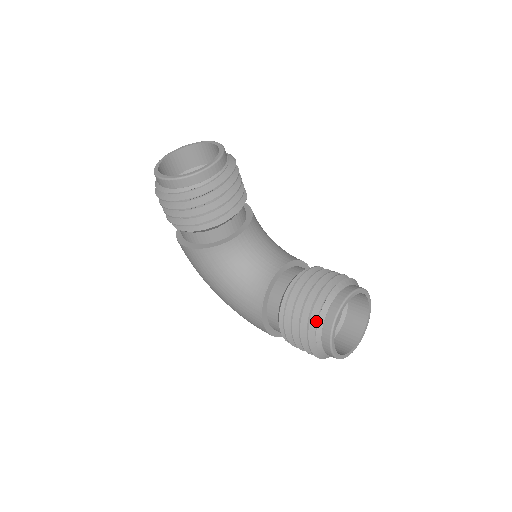
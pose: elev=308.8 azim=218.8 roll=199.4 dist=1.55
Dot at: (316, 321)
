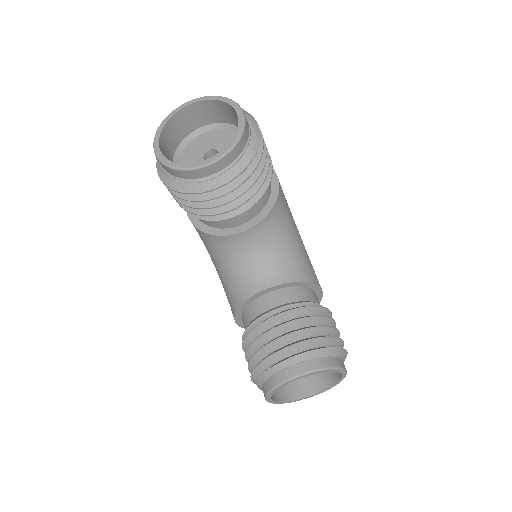
Dot at: (262, 372)
